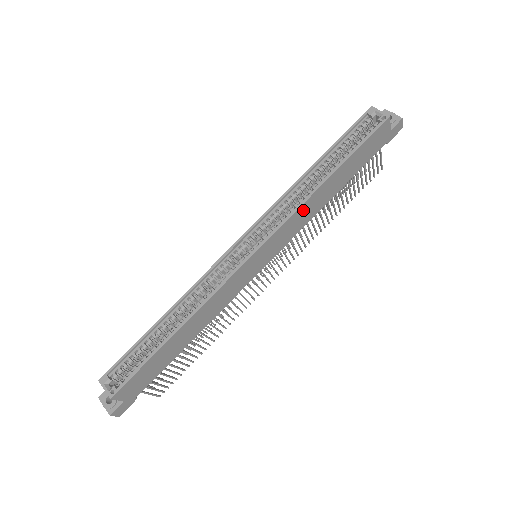
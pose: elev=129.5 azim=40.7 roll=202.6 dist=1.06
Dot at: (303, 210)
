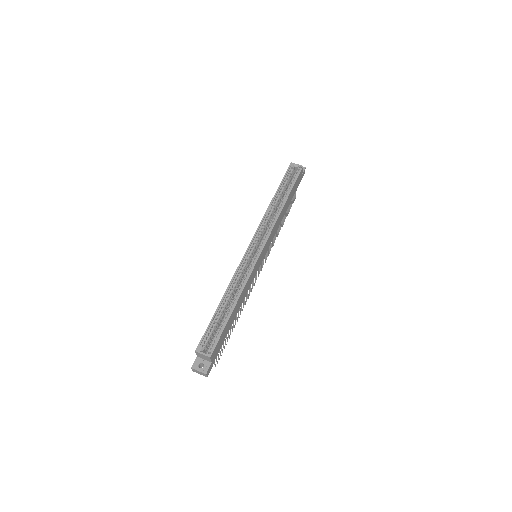
Dot at: (277, 223)
